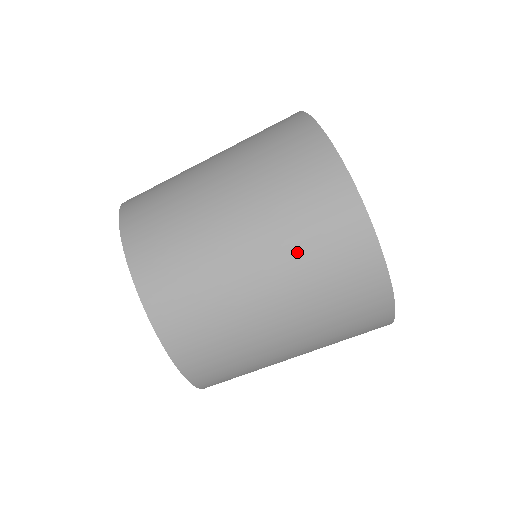
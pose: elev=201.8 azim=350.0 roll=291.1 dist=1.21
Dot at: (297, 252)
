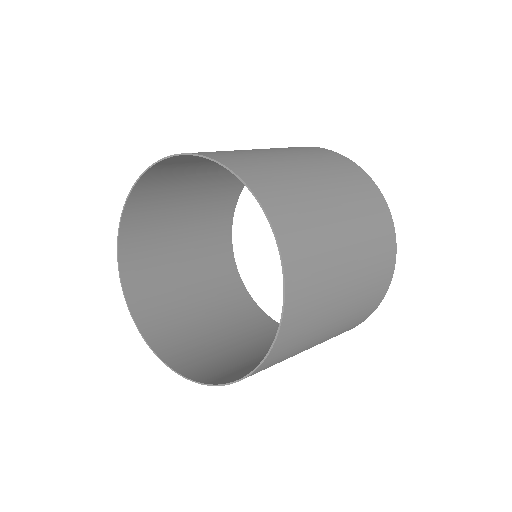
Dot at: (316, 159)
